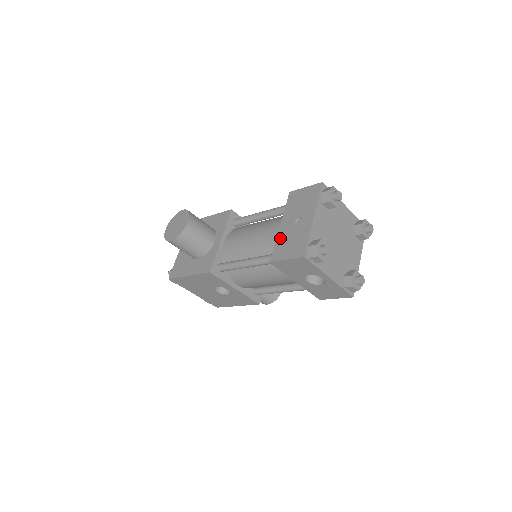
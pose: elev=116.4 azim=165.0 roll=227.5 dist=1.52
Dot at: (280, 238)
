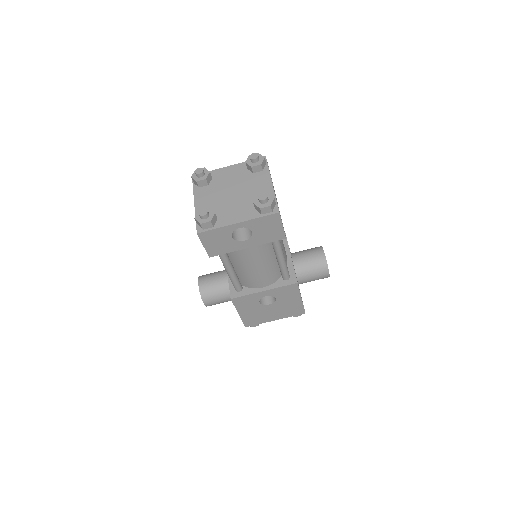
Dot at: occluded
